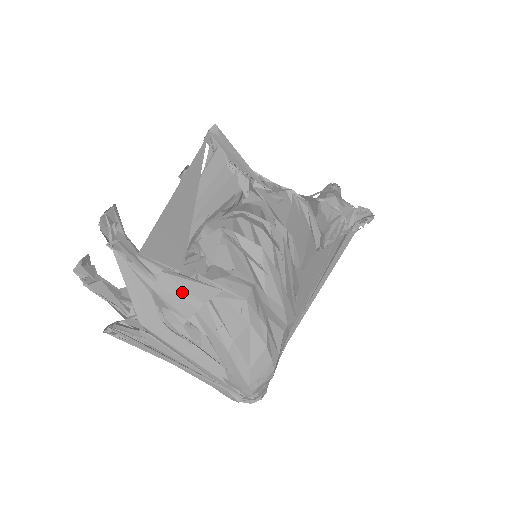
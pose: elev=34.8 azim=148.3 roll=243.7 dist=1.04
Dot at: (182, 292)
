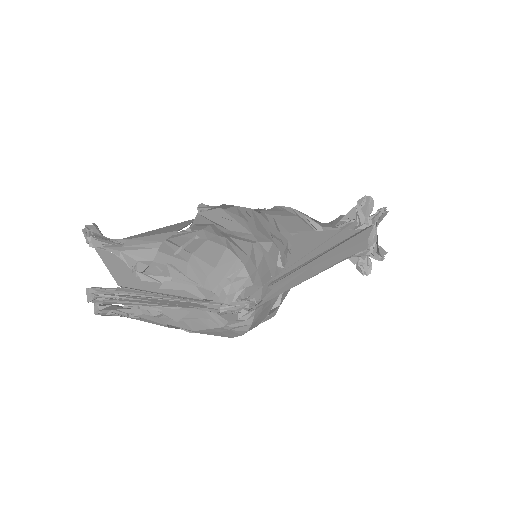
Dot at: (143, 243)
